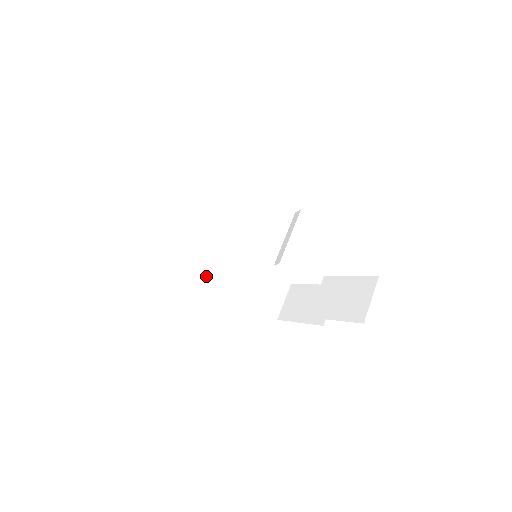
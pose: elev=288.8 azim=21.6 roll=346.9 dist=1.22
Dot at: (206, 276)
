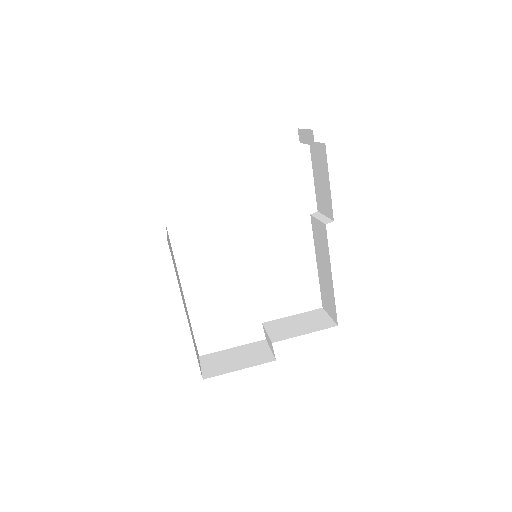
Dot at: (178, 282)
